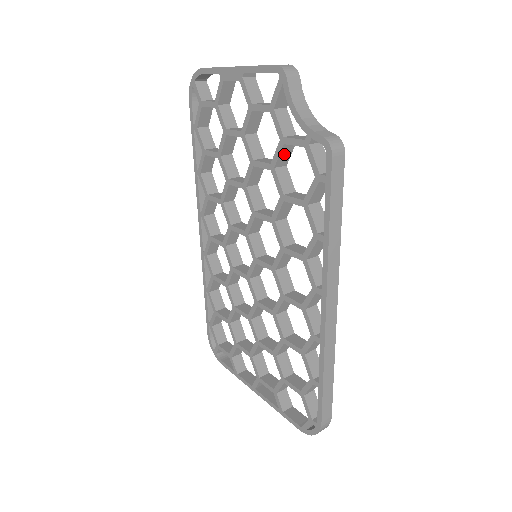
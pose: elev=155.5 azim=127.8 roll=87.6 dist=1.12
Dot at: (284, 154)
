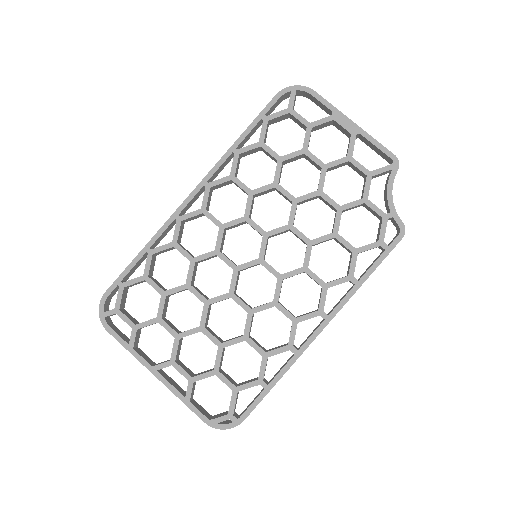
Dot at: (353, 207)
